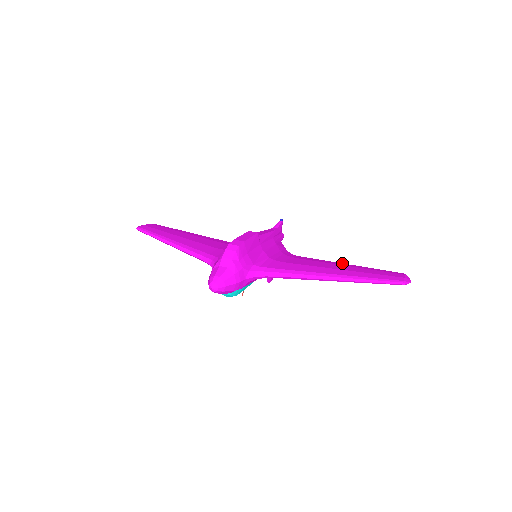
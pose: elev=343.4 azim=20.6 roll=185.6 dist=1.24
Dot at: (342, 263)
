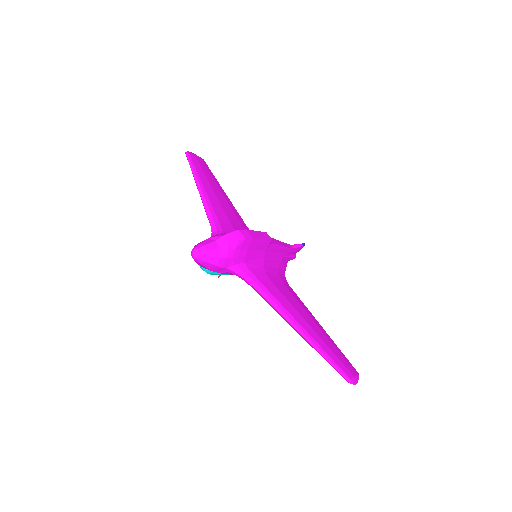
Dot at: occluded
